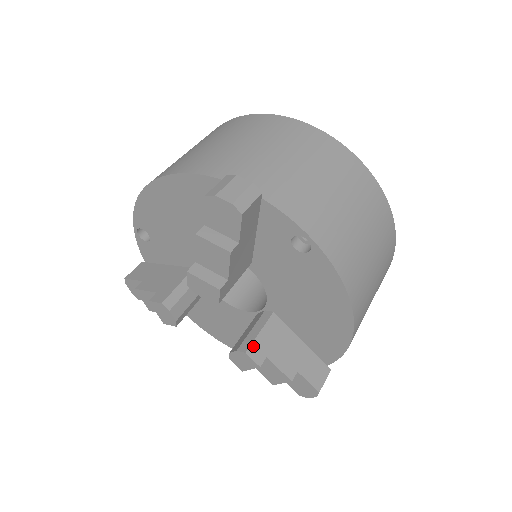
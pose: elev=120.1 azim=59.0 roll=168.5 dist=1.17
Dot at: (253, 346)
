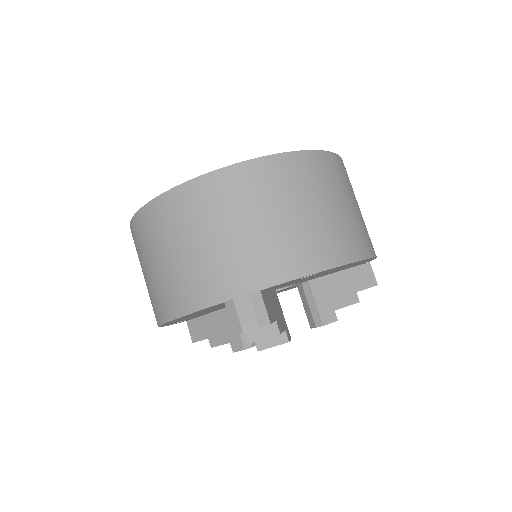
Dot at: (322, 316)
